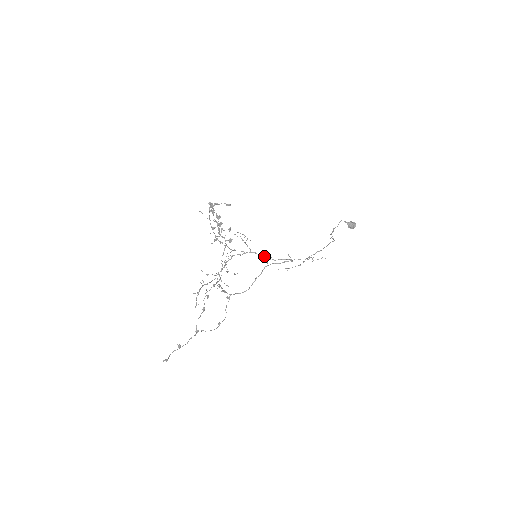
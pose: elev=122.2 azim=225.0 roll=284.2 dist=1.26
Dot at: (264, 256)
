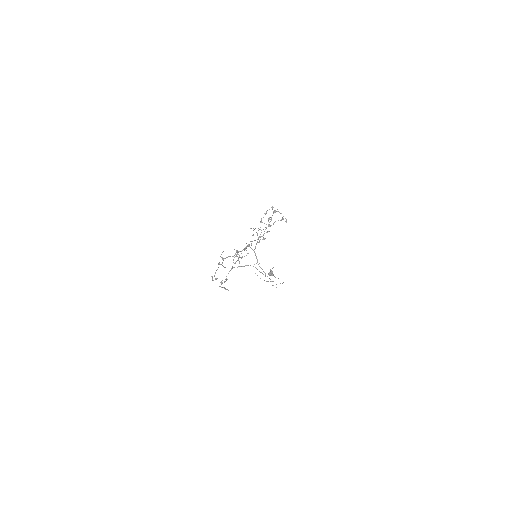
Dot at: occluded
